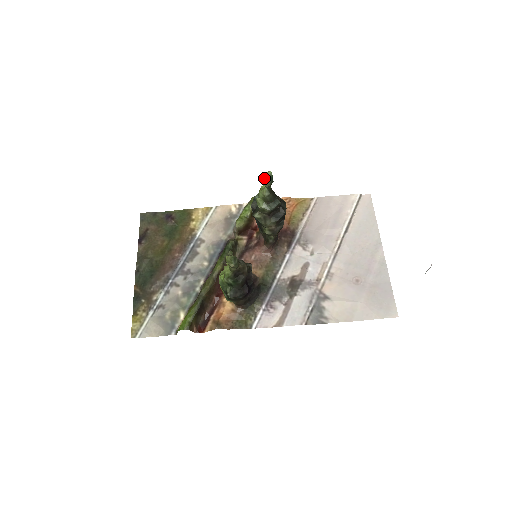
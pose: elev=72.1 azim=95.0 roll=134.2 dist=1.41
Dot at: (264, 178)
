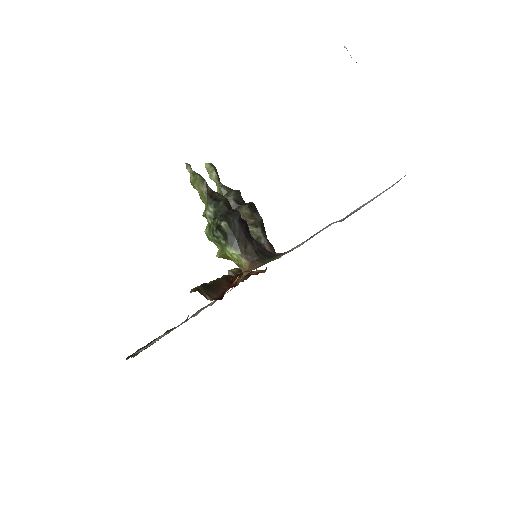
Dot at: (208, 172)
